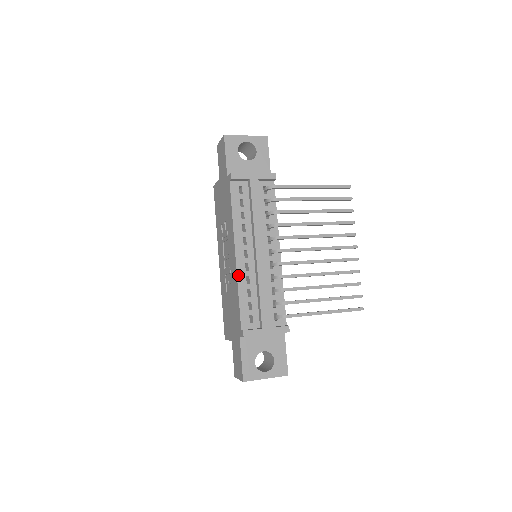
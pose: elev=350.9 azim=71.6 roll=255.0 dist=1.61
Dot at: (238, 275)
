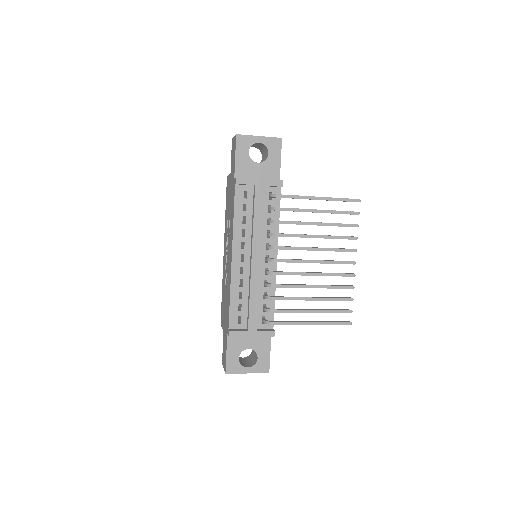
Dot at: (232, 278)
